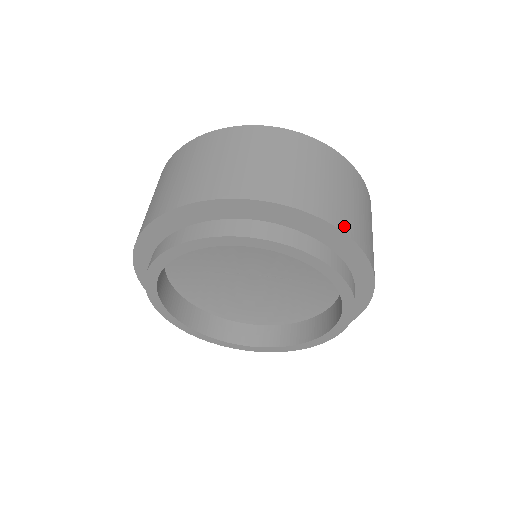
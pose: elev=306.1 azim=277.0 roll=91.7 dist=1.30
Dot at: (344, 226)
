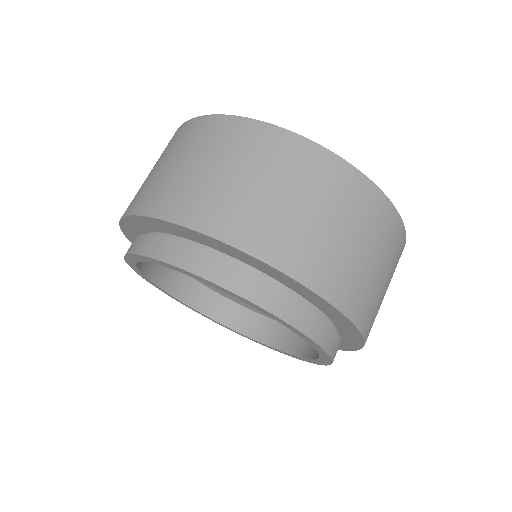
Dot at: (268, 252)
